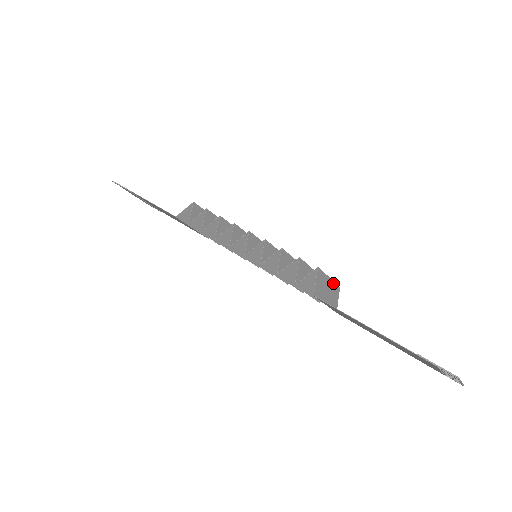
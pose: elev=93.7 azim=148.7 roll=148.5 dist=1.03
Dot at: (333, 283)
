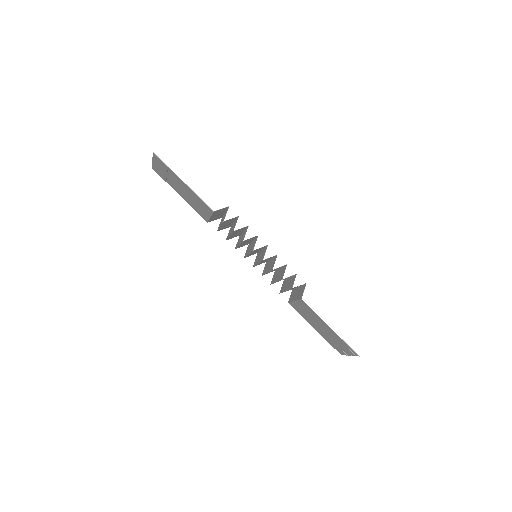
Dot at: (296, 287)
